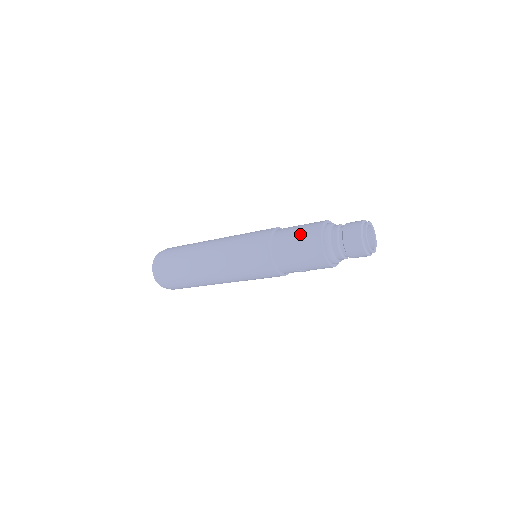
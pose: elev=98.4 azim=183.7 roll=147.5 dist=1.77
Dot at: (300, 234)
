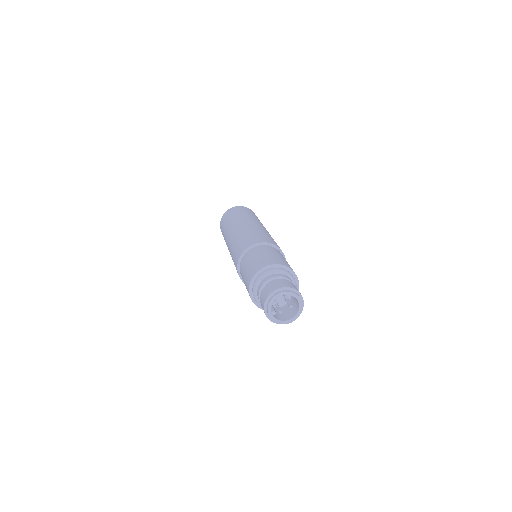
Dot at: (252, 263)
